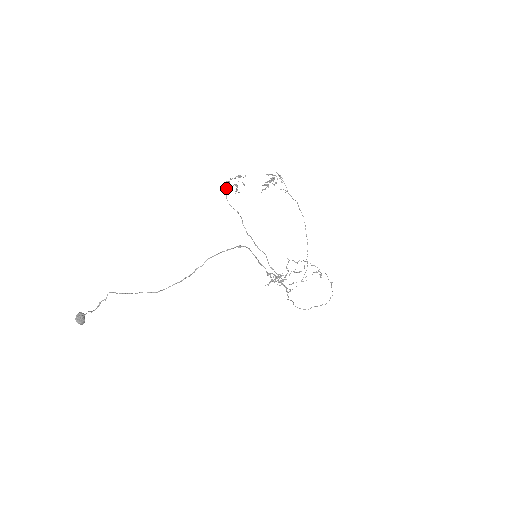
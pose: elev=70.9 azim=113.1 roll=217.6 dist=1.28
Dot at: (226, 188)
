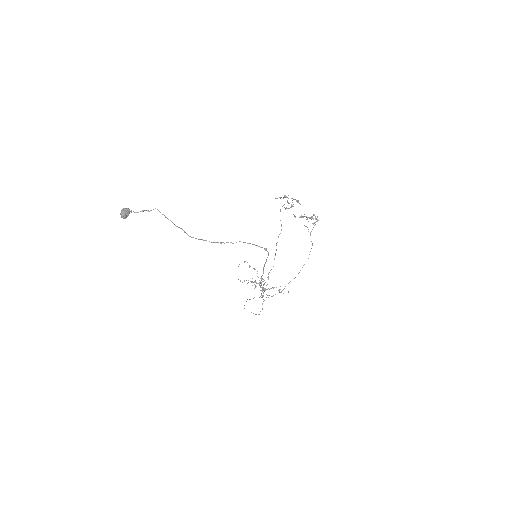
Dot at: occluded
